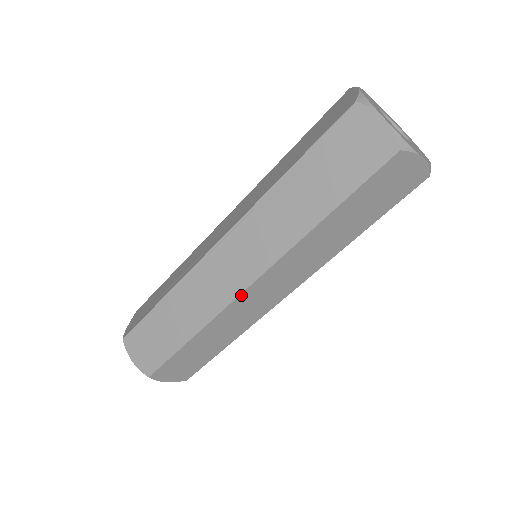
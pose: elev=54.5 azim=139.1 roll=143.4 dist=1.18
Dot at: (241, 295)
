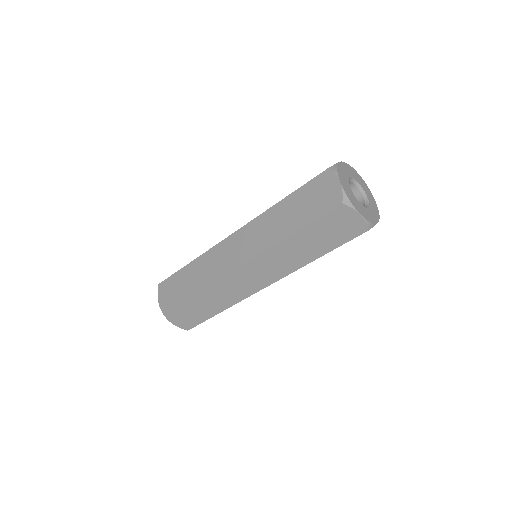
Dot at: (232, 273)
